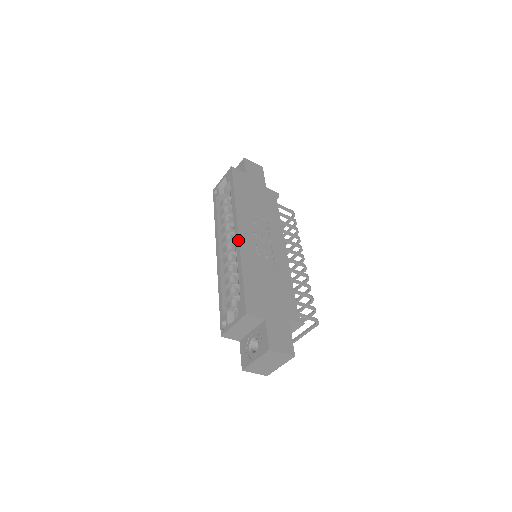
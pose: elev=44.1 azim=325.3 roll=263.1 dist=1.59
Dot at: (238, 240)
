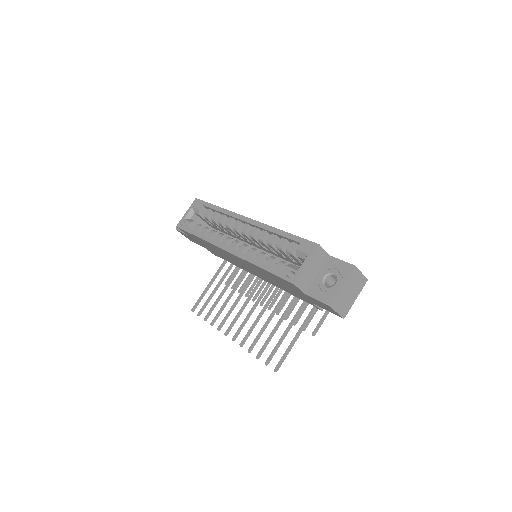
Dot at: (256, 221)
